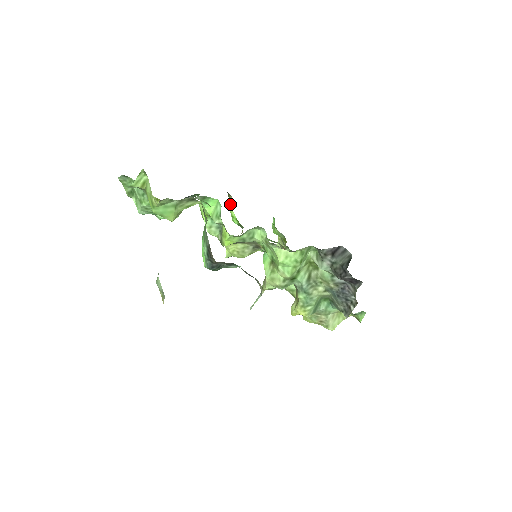
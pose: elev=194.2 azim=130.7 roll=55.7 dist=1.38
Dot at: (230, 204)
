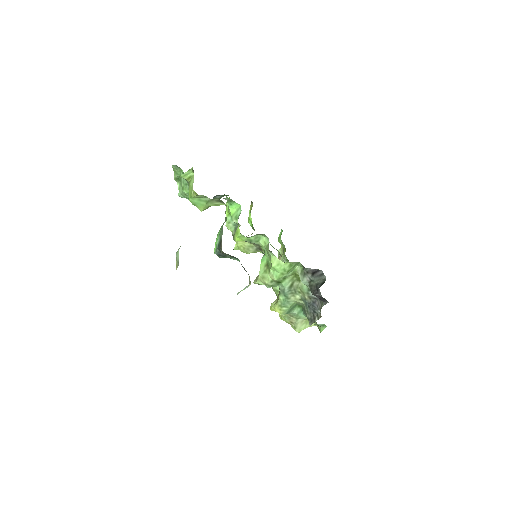
Dot at: (250, 209)
